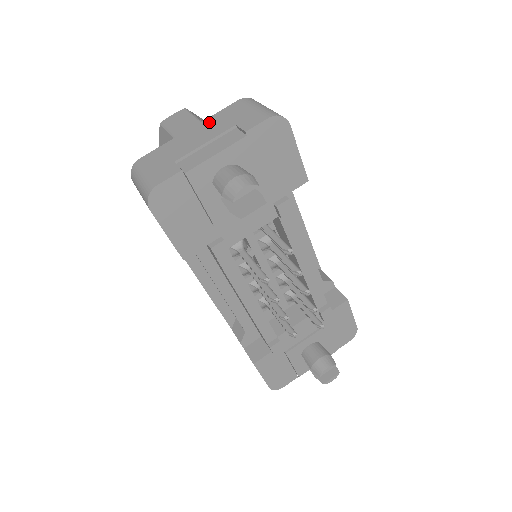
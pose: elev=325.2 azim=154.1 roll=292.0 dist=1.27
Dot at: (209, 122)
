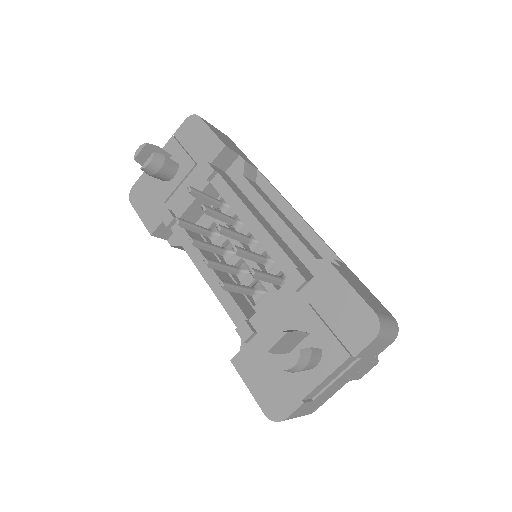
Dot at: occluded
